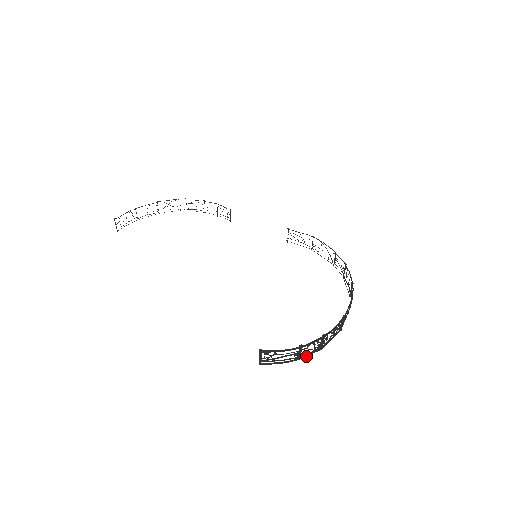
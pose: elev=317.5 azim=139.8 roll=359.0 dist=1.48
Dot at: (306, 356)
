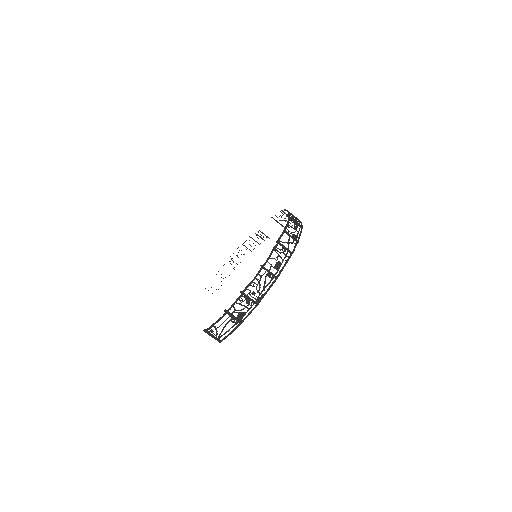
Dot at: (246, 317)
